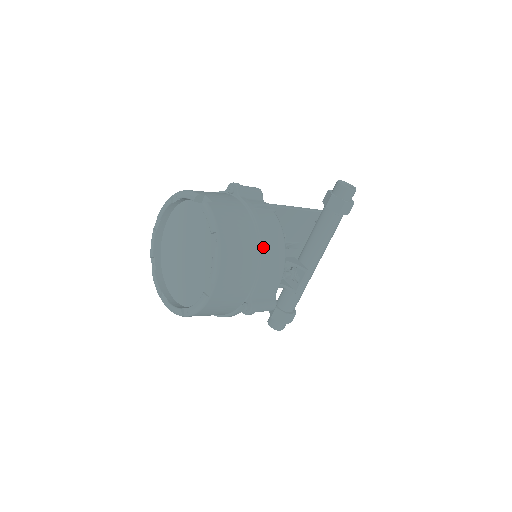
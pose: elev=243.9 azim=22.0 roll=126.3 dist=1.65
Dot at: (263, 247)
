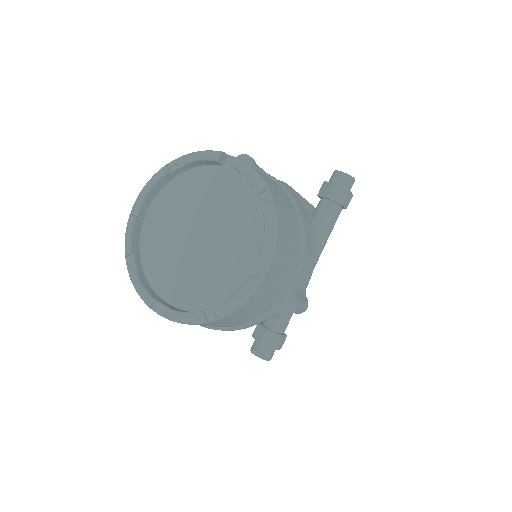
Dot at: (304, 222)
